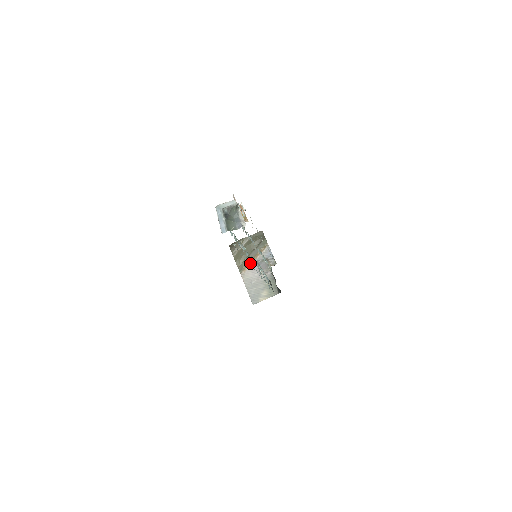
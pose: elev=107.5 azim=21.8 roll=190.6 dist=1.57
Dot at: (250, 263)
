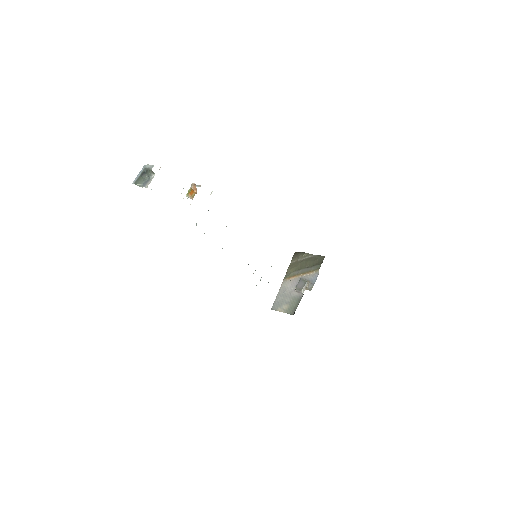
Dot at: (296, 276)
